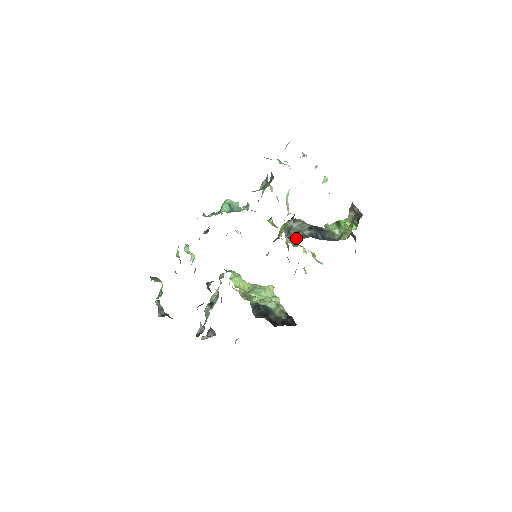
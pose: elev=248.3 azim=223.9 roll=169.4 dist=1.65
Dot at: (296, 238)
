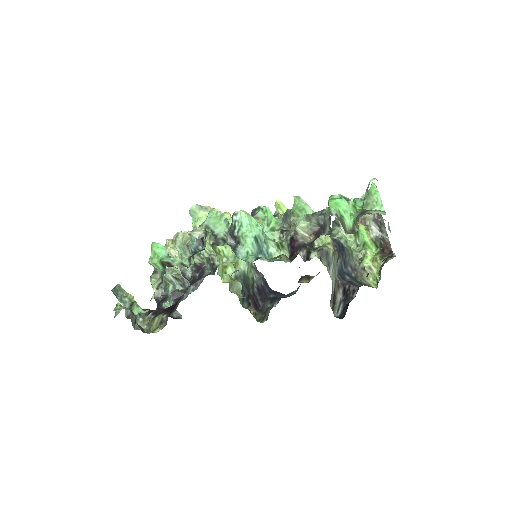
Dot at: (336, 301)
